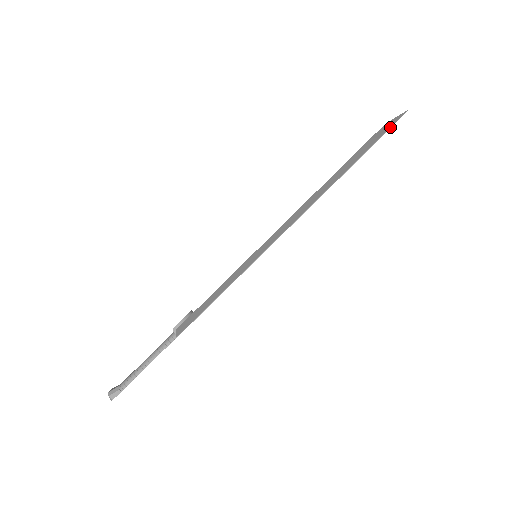
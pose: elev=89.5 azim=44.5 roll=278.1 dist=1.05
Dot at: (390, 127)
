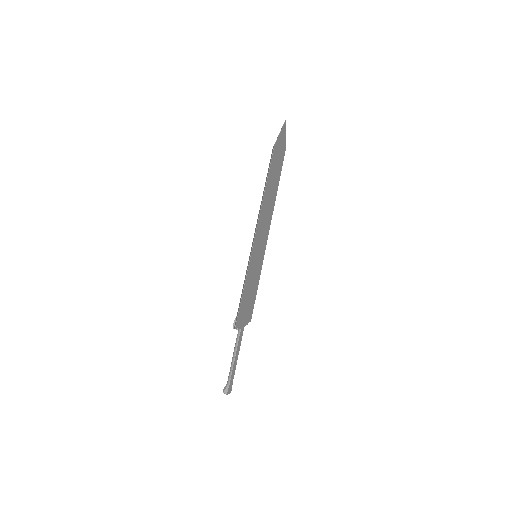
Dot at: (278, 135)
